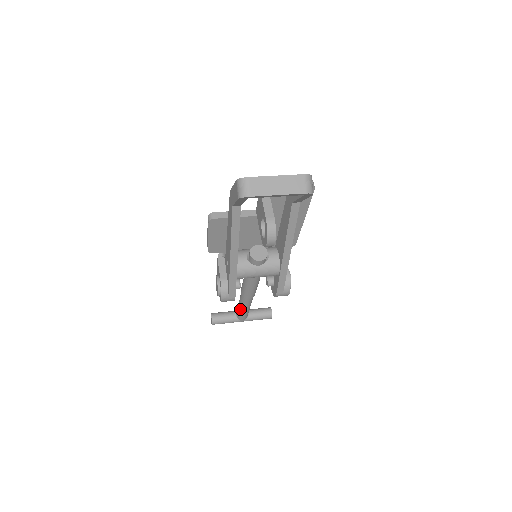
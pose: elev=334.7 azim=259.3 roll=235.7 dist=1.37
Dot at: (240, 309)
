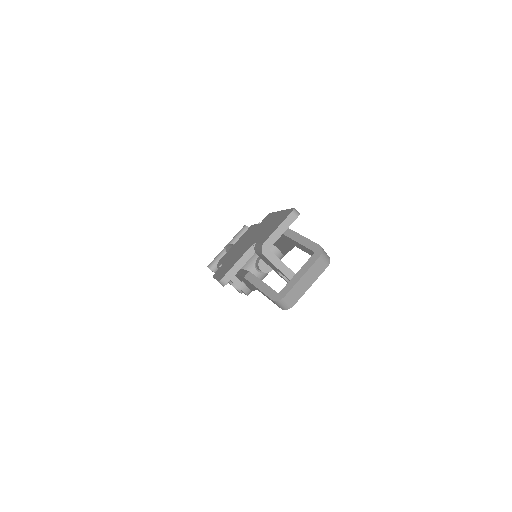
Dot at: occluded
